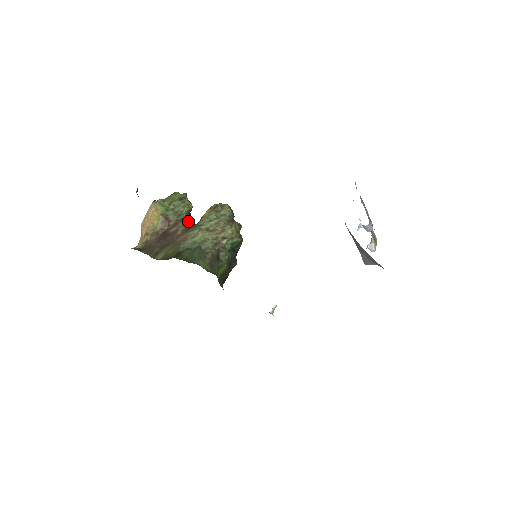
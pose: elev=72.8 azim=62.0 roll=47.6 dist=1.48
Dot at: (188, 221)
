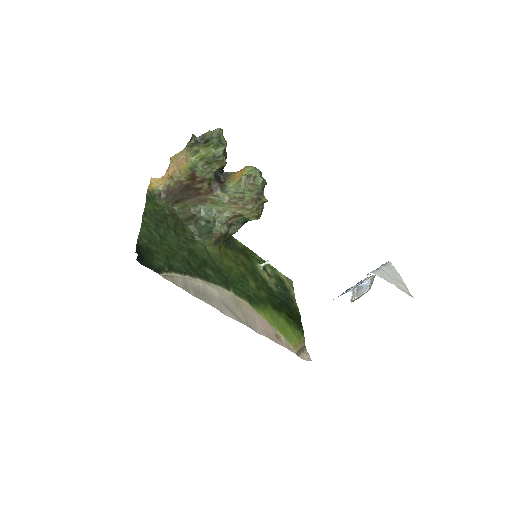
Dot at: (218, 172)
